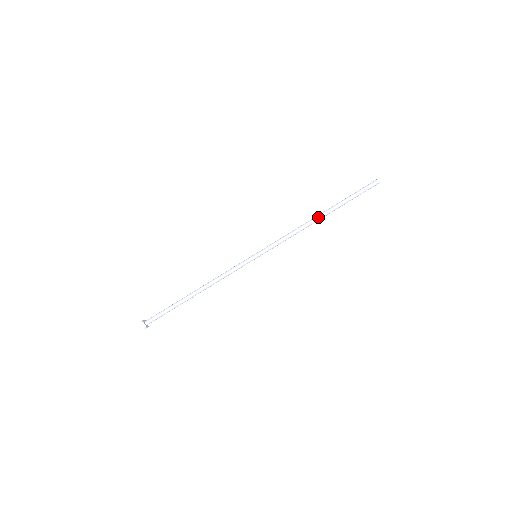
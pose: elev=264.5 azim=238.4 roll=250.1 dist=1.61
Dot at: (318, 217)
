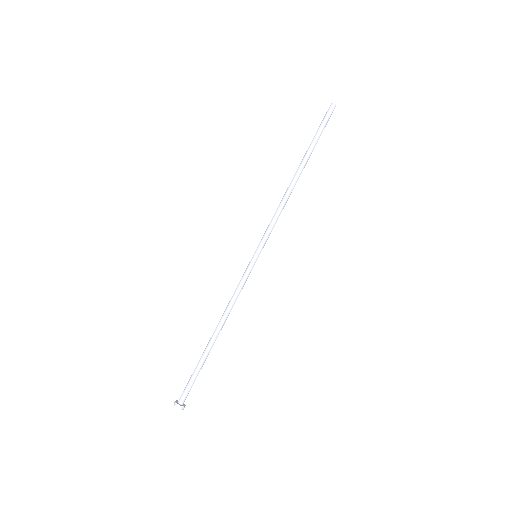
Dot at: (295, 176)
